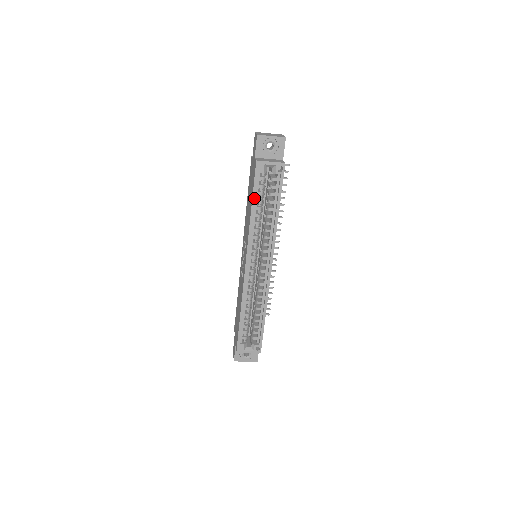
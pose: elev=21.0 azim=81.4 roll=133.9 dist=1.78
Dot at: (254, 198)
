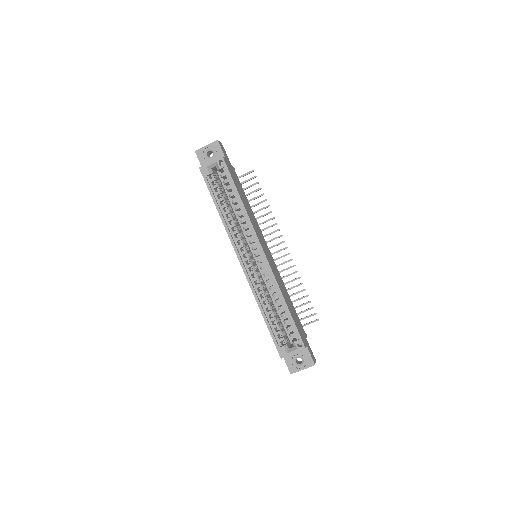
Dot at: (214, 198)
